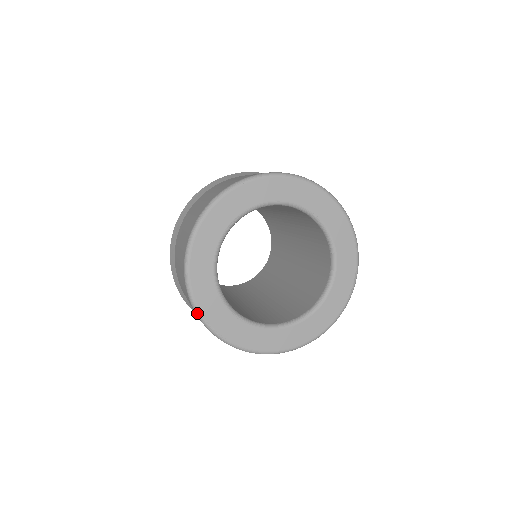
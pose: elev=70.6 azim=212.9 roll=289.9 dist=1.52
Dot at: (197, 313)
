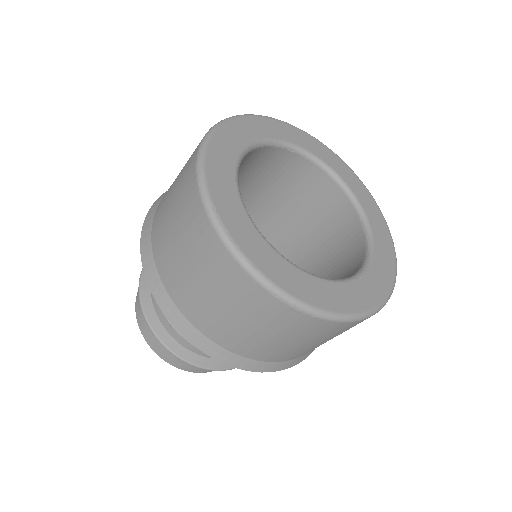
Dot at: (205, 198)
